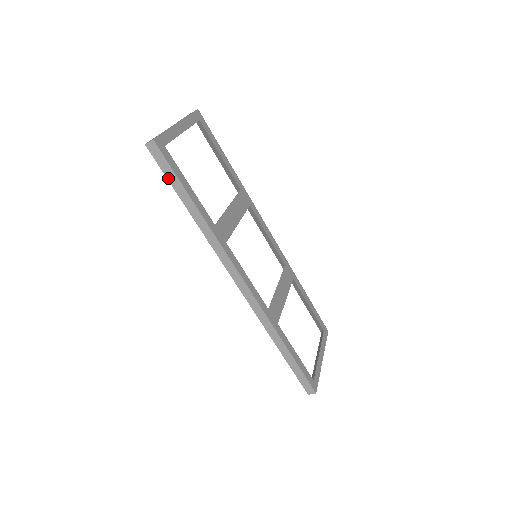
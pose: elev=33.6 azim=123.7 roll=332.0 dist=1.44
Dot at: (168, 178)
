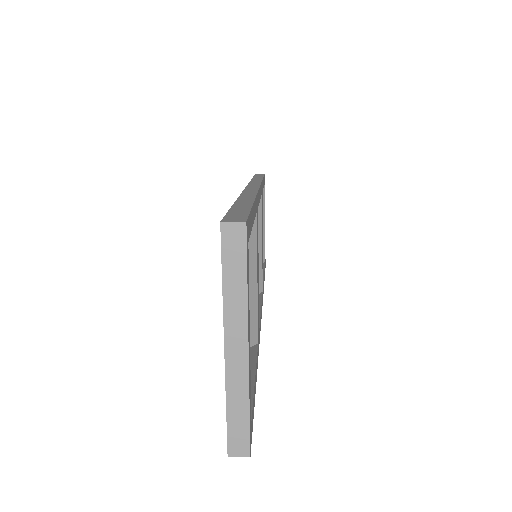
Dot at: occluded
